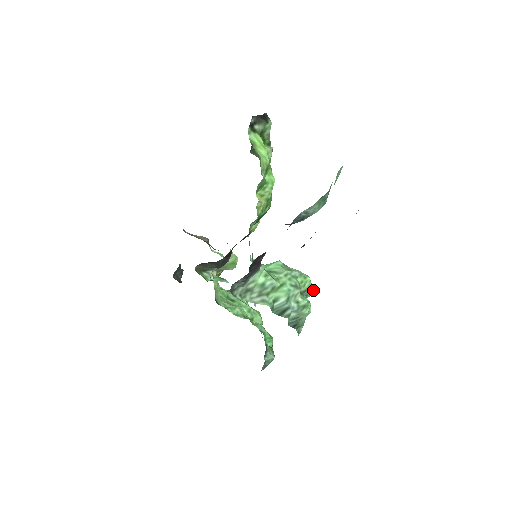
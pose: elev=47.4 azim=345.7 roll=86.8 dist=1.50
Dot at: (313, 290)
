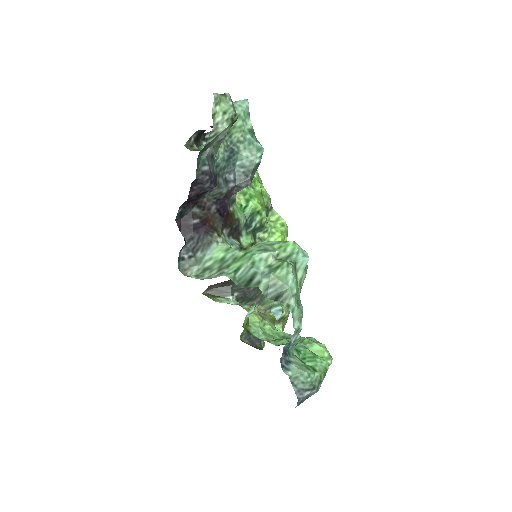
Dot at: (307, 256)
